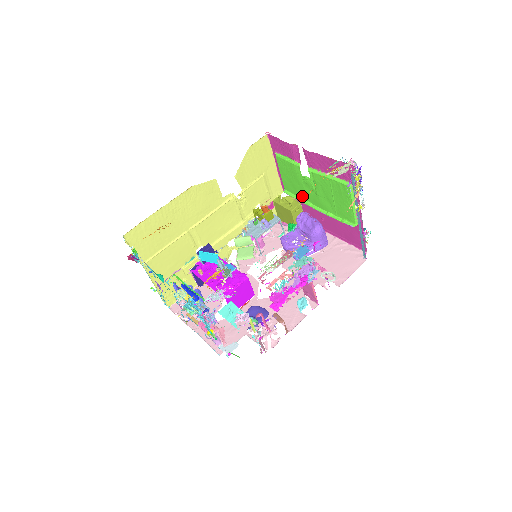
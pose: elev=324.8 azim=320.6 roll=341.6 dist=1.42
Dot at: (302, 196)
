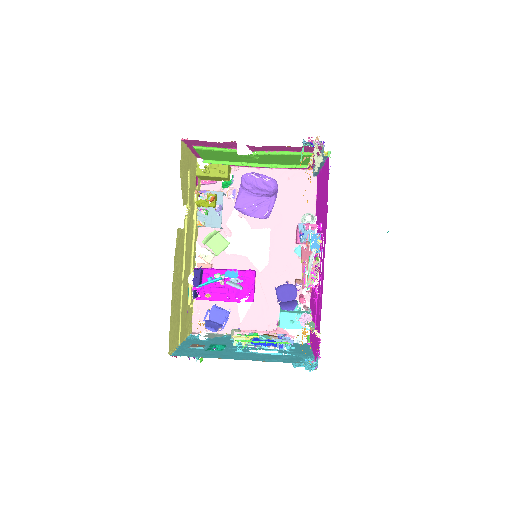
Dot at: (233, 161)
